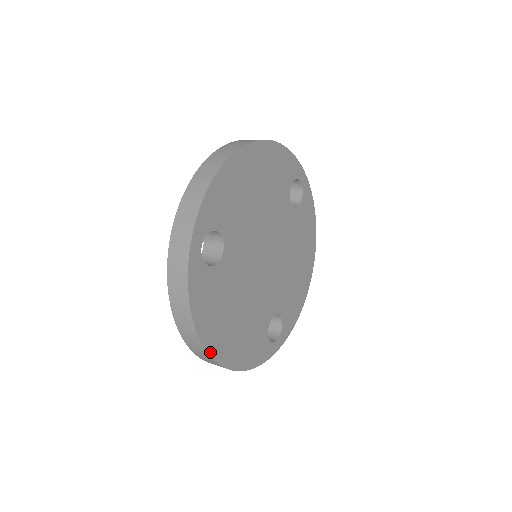
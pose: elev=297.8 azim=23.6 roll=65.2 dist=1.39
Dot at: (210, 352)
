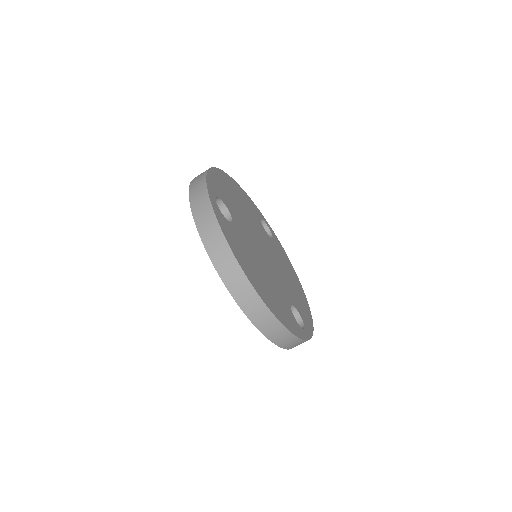
Dot at: (252, 284)
